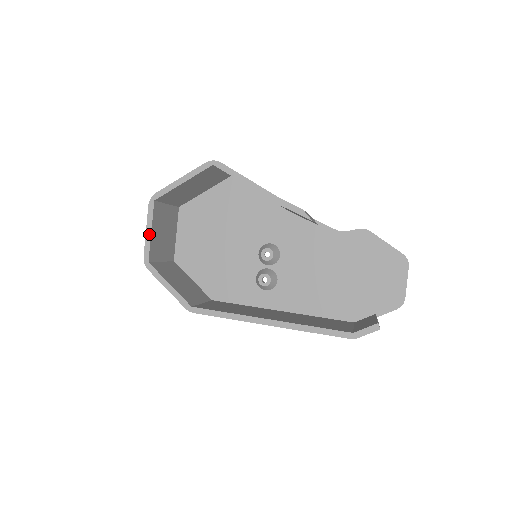
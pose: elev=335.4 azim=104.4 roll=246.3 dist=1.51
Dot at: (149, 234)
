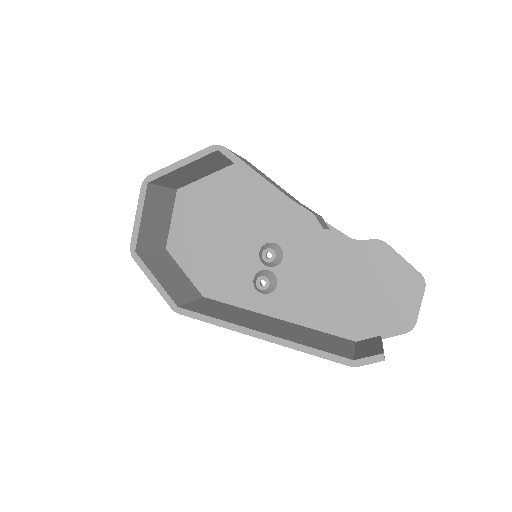
Dot at: (138, 220)
